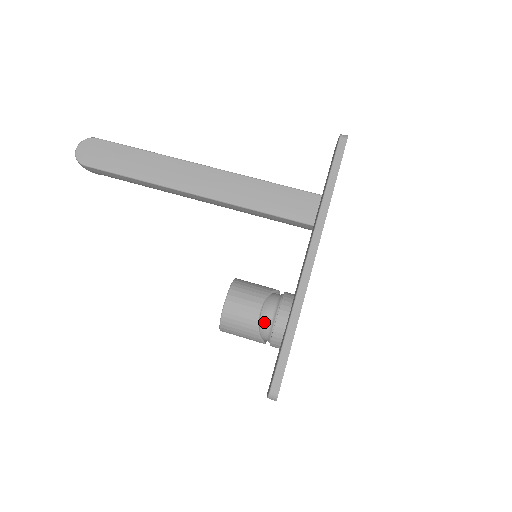
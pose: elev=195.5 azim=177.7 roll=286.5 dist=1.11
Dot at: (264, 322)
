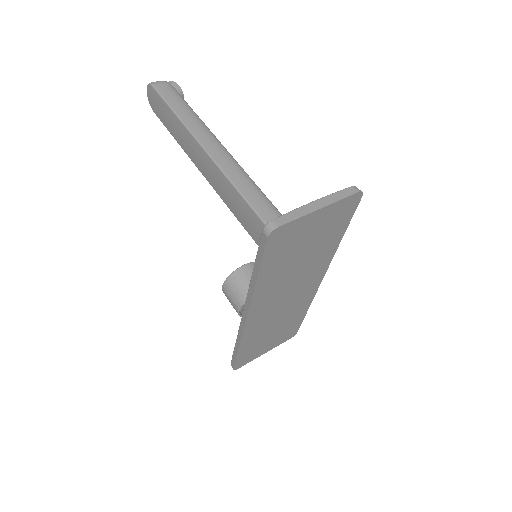
Dot at: occluded
